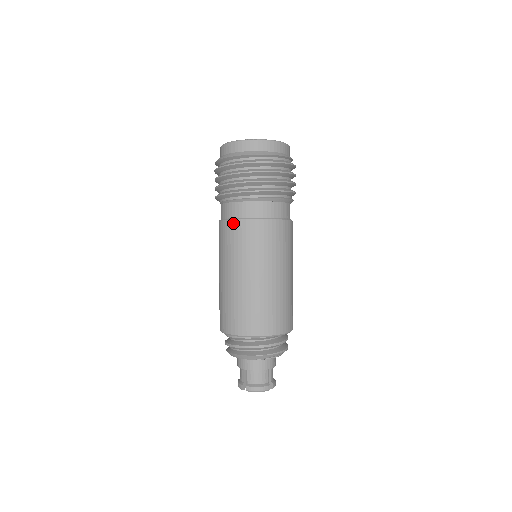
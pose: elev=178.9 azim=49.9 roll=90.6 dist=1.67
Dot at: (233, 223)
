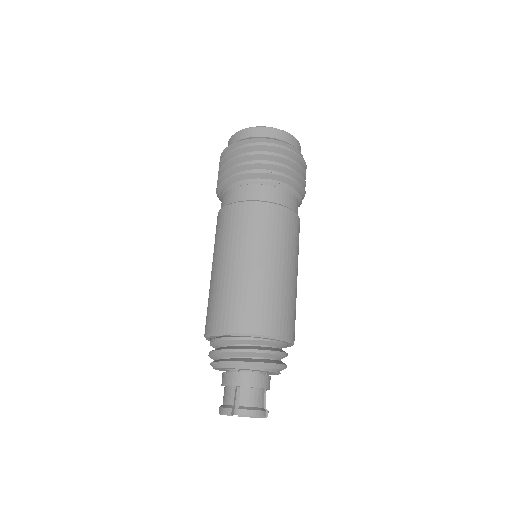
Dot at: (248, 205)
